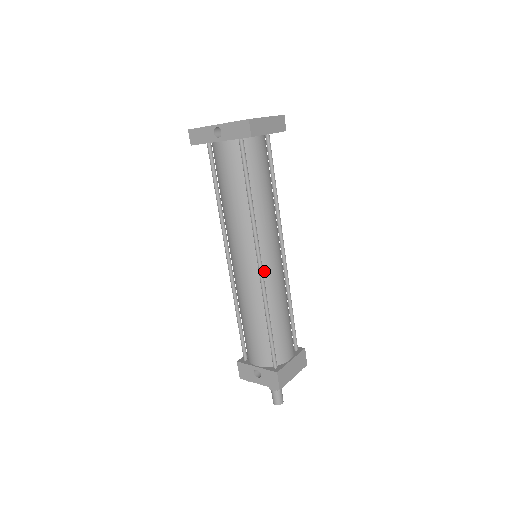
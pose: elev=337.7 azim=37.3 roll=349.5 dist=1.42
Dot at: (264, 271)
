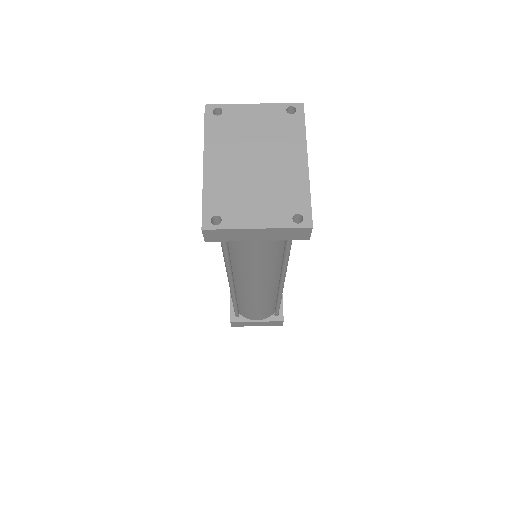
Dot at: (237, 284)
